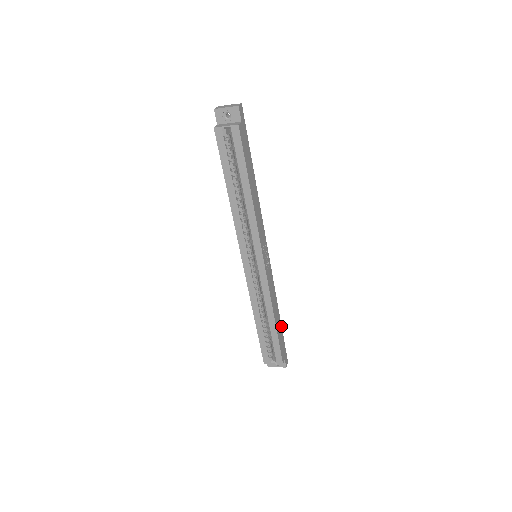
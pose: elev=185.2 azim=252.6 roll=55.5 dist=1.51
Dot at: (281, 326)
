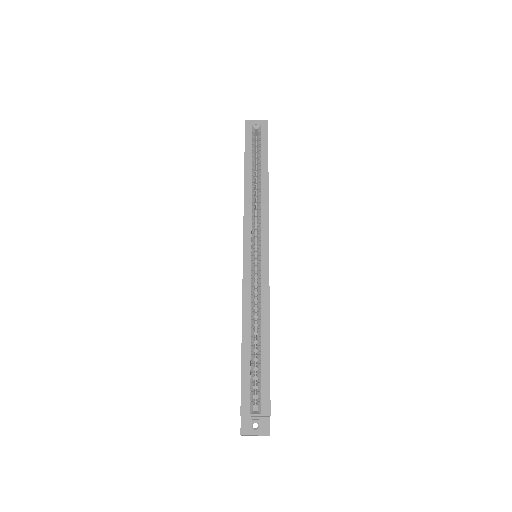
Dot at: occluded
